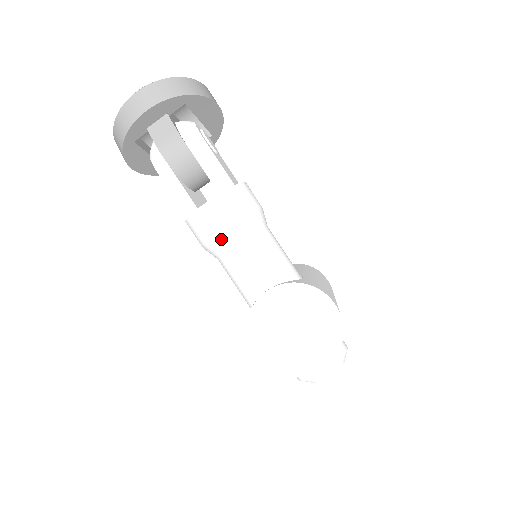
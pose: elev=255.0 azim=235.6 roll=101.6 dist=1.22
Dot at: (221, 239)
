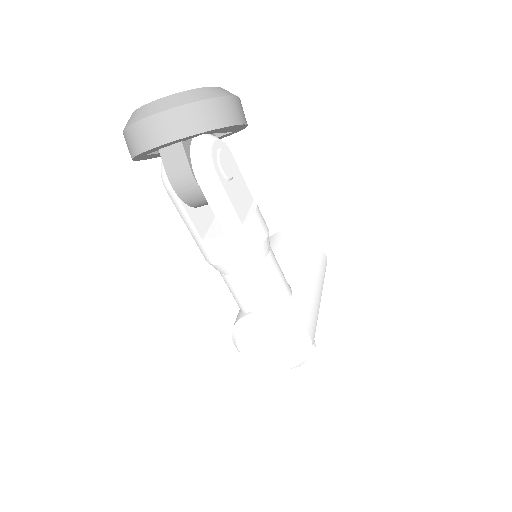
Dot at: (221, 268)
